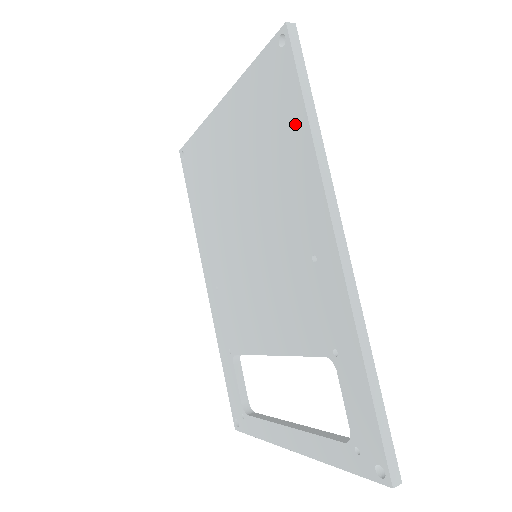
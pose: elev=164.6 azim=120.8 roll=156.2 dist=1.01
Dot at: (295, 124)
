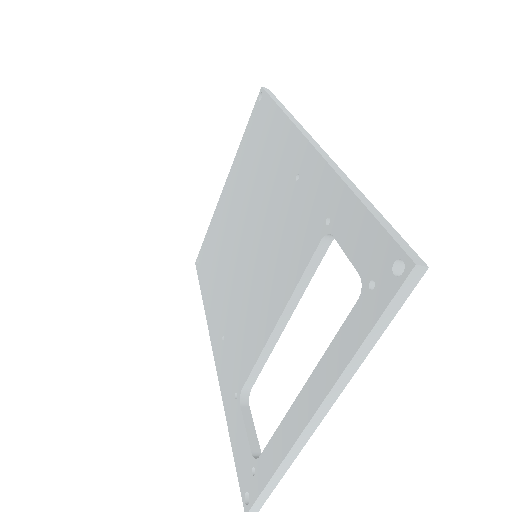
Dot at: (272, 121)
